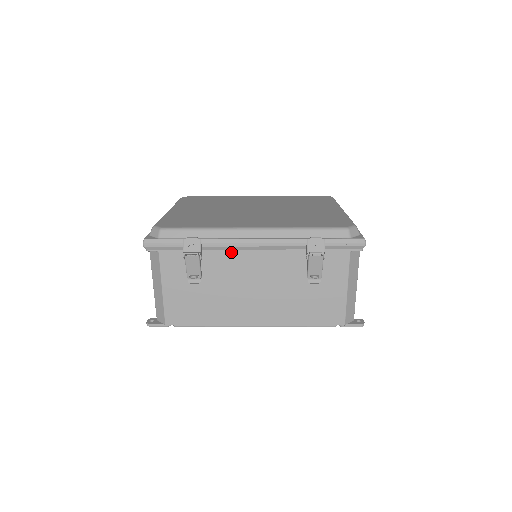
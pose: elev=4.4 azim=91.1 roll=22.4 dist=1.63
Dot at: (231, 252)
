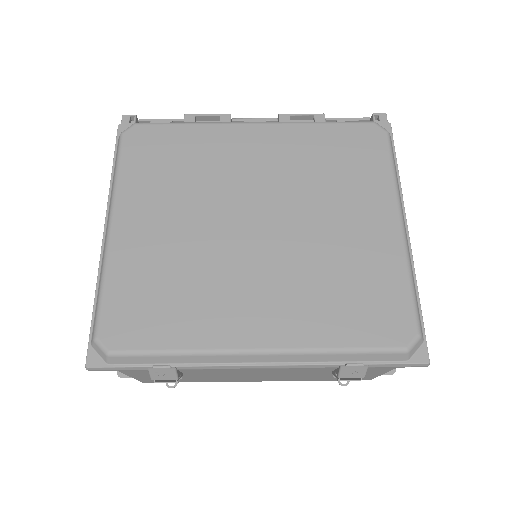
Dot at: occluded
